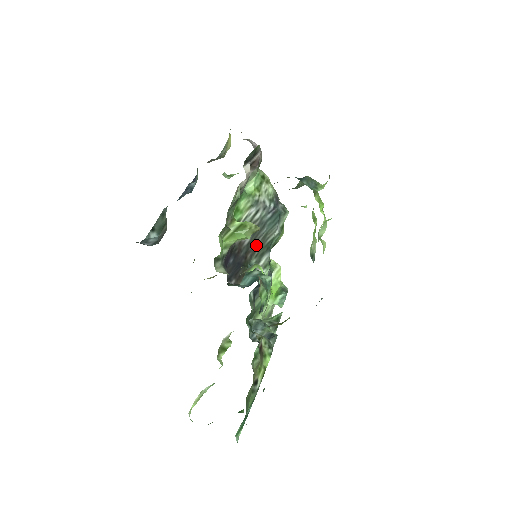
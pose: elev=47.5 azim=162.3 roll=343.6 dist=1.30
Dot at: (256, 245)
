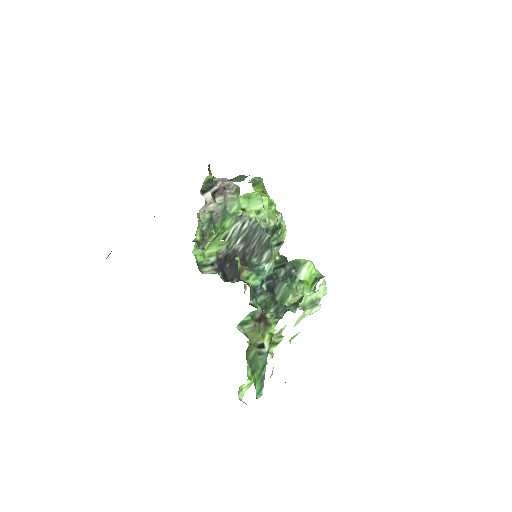
Dot at: (253, 248)
